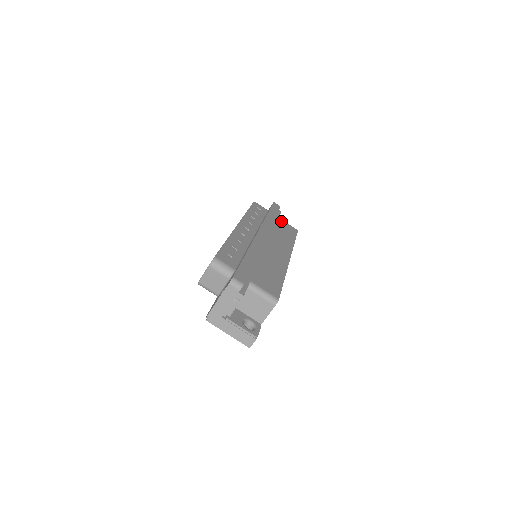
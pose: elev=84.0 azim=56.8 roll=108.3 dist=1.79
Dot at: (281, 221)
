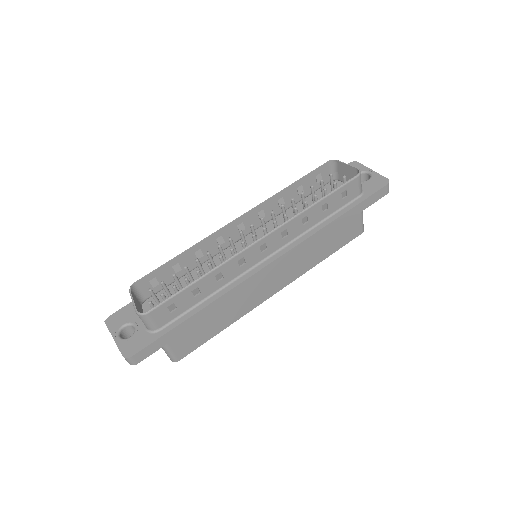
Dot at: (356, 217)
